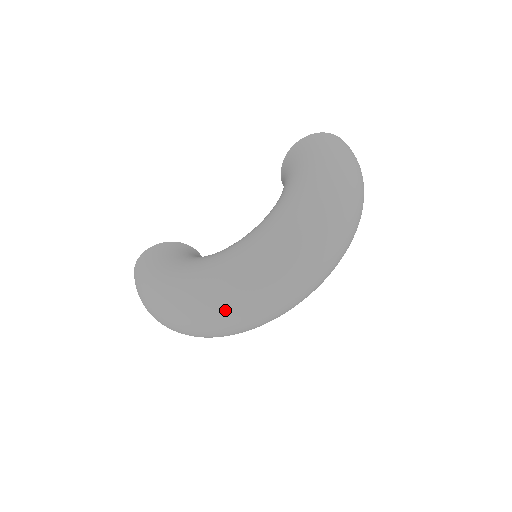
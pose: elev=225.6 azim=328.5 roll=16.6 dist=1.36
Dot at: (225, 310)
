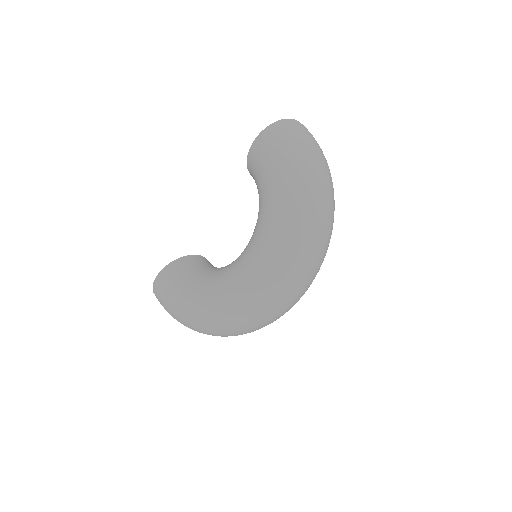
Dot at: (253, 321)
